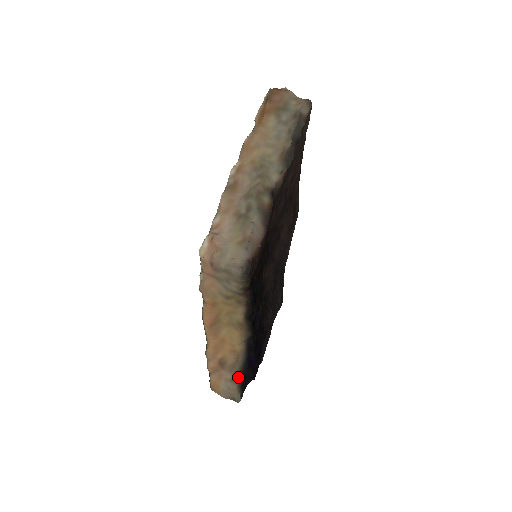
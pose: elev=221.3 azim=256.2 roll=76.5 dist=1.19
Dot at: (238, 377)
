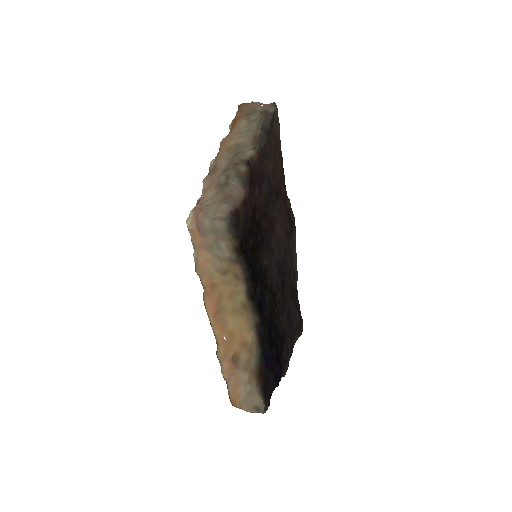
Dot at: (256, 376)
